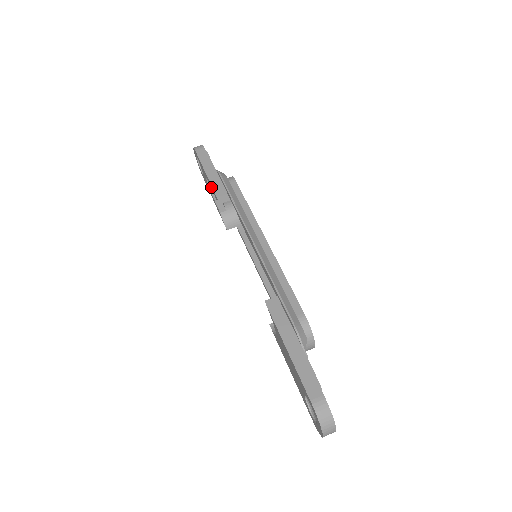
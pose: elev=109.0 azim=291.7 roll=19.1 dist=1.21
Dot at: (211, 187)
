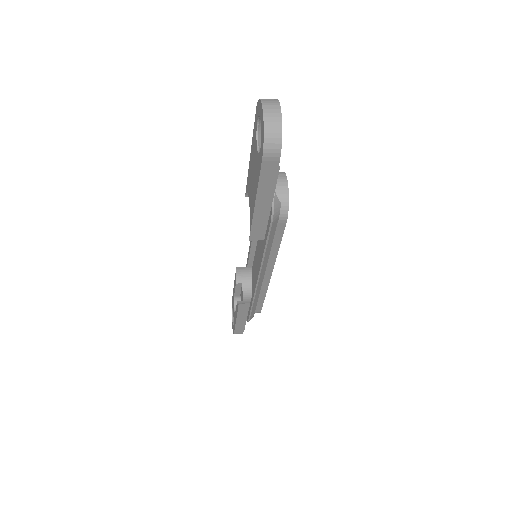
Dot at: (234, 285)
